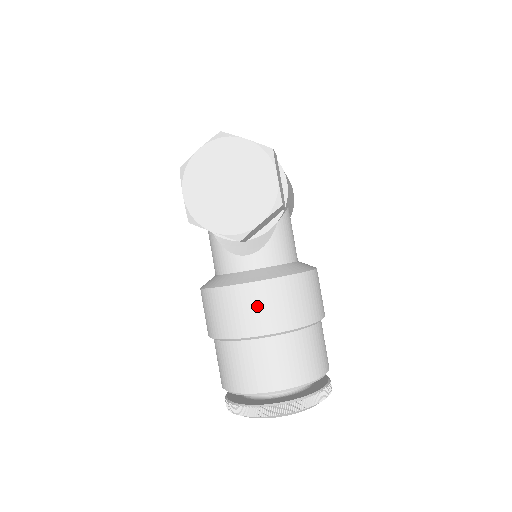
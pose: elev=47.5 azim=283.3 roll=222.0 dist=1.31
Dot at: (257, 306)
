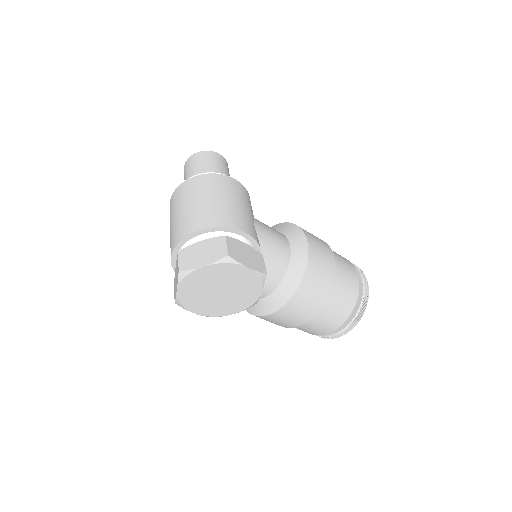
Dot at: (296, 313)
